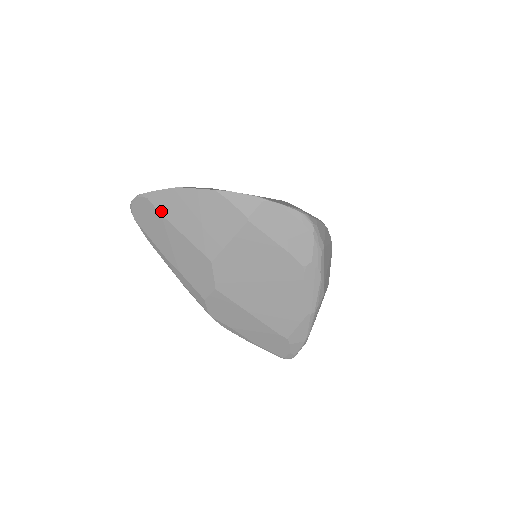
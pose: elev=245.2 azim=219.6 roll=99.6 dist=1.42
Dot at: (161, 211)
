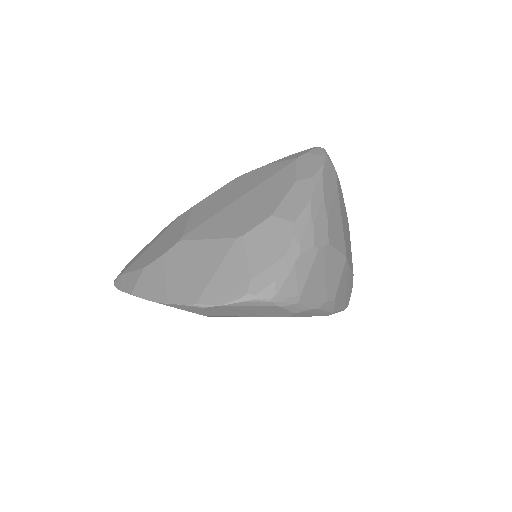
Dot at: occluded
